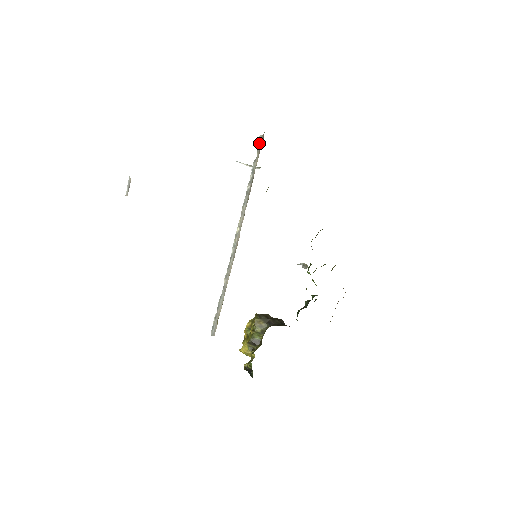
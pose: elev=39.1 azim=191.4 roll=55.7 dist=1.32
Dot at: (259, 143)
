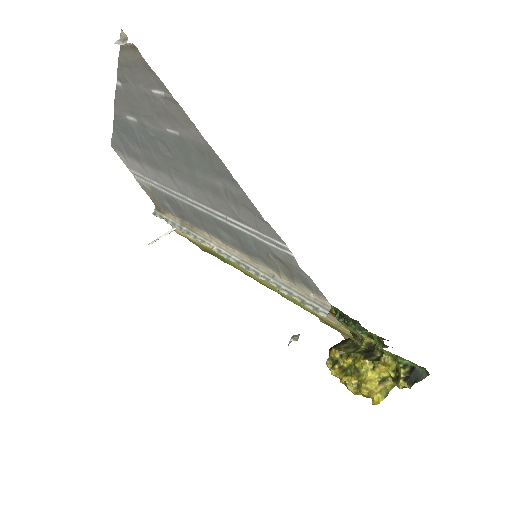
Dot at: (157, 215)
